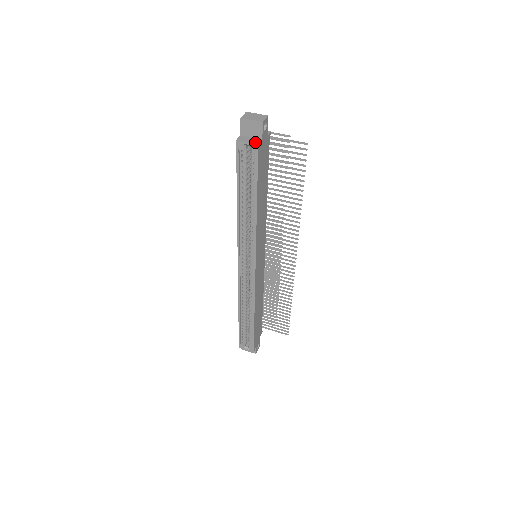
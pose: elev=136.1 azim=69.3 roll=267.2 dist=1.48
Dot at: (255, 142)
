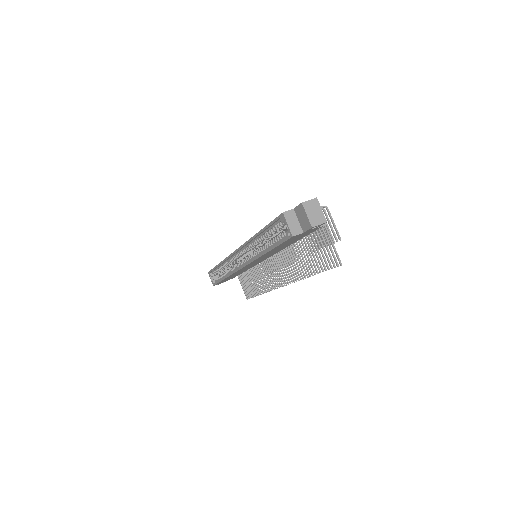
Dot at: (293, 231)
